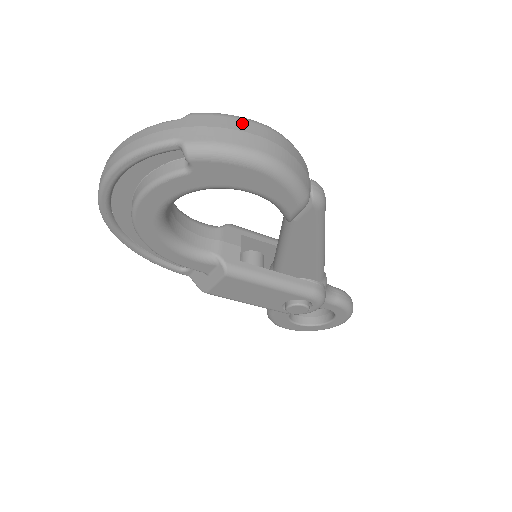
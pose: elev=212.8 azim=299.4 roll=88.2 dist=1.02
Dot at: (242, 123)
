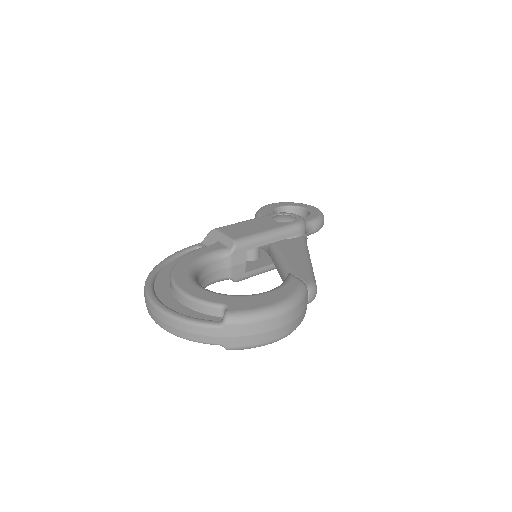
Dot at: (265, 325)
